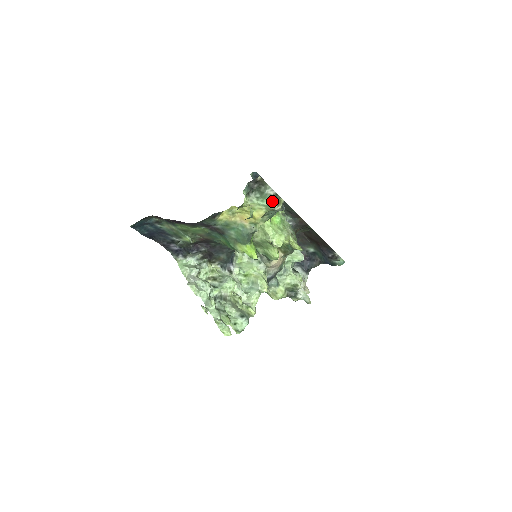
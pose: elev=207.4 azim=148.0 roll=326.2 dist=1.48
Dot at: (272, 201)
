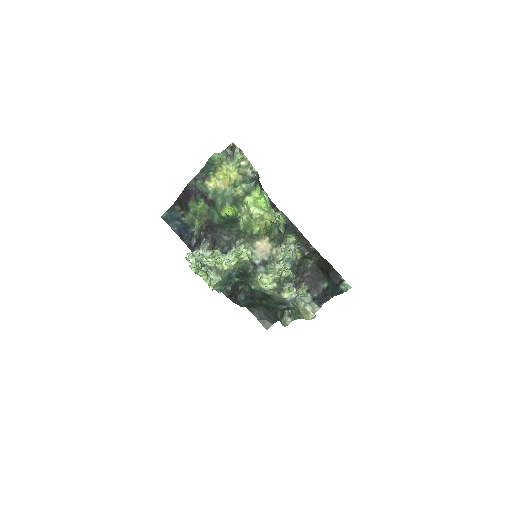
Dot at: (239, 159)
